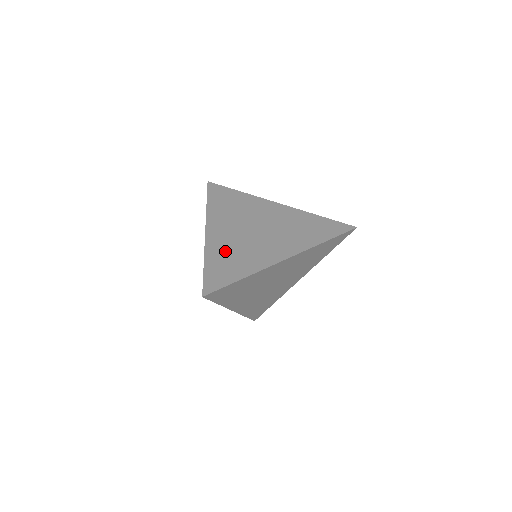
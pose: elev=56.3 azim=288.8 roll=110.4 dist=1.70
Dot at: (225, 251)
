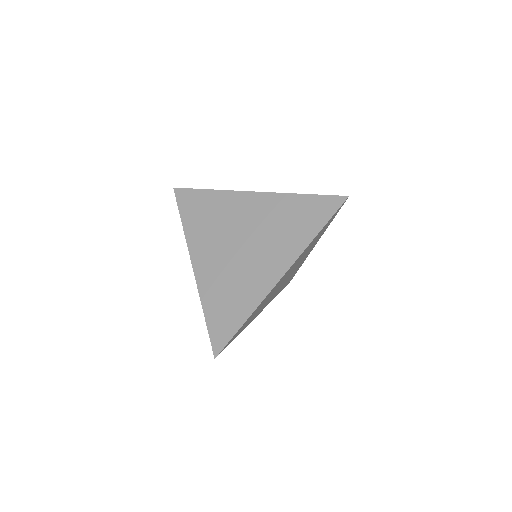
Dot at: (219, 289)
